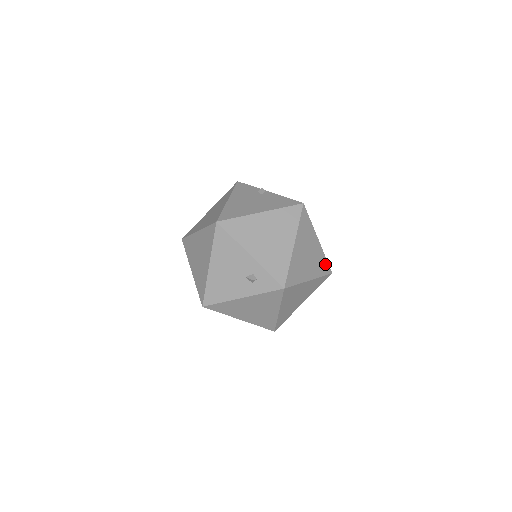
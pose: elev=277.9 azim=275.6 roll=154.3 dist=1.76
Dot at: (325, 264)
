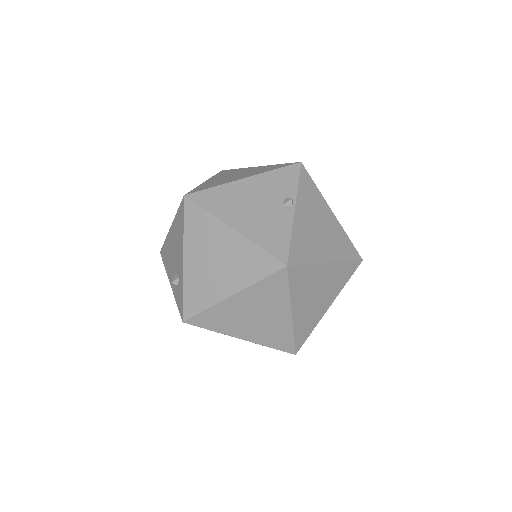
Dot at: (287, 341)
